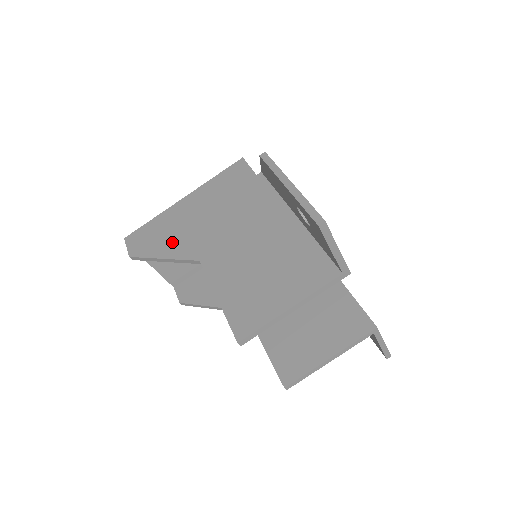
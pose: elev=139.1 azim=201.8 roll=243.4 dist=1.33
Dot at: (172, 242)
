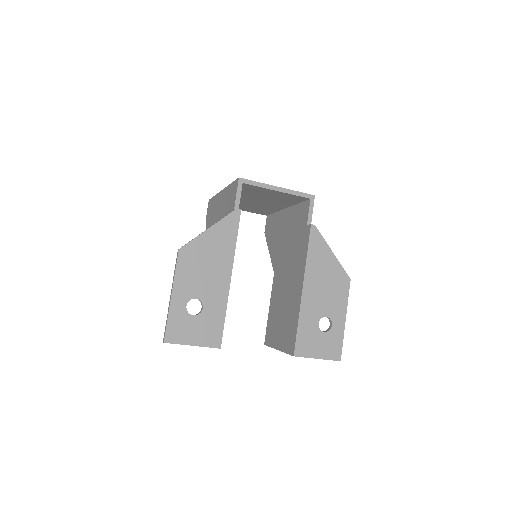
Dot at: occluded
